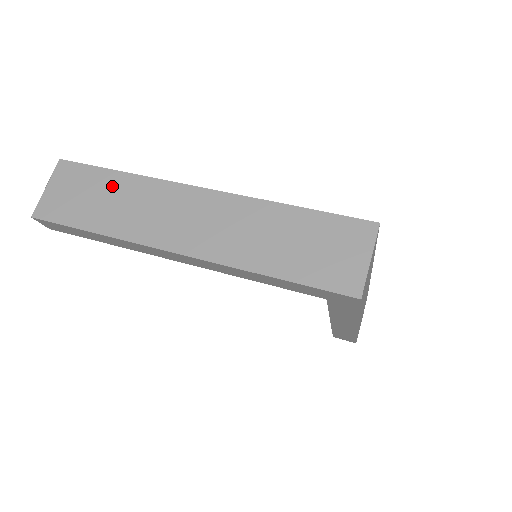
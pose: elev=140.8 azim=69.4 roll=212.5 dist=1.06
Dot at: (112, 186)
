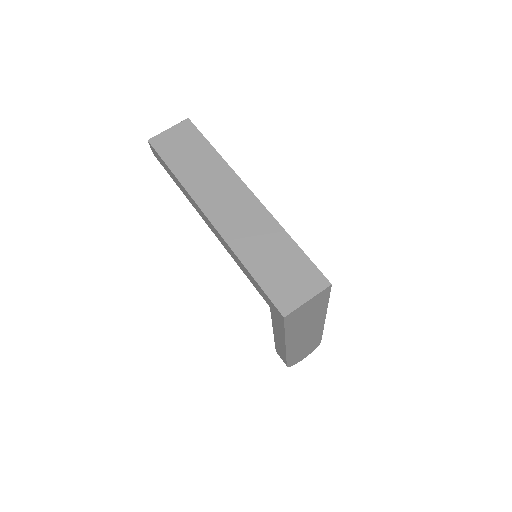
Dot at: (204, 154)
